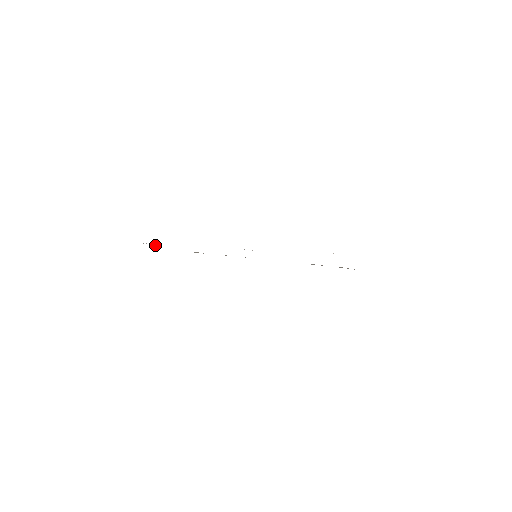
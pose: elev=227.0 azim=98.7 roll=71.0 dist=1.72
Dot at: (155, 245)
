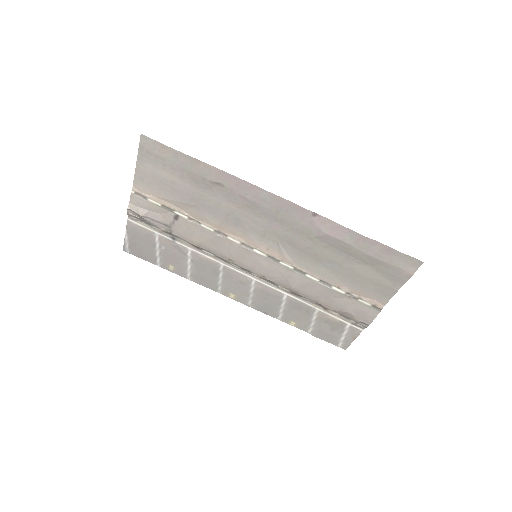
Dot at: (140, 215)
